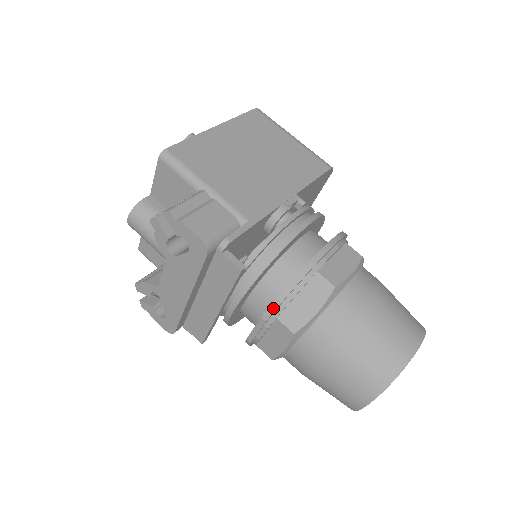
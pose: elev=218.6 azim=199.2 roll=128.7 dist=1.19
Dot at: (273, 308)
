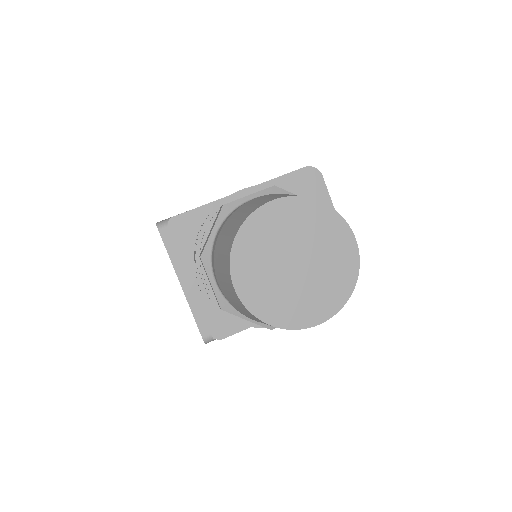
Dot at: (196, 249)
